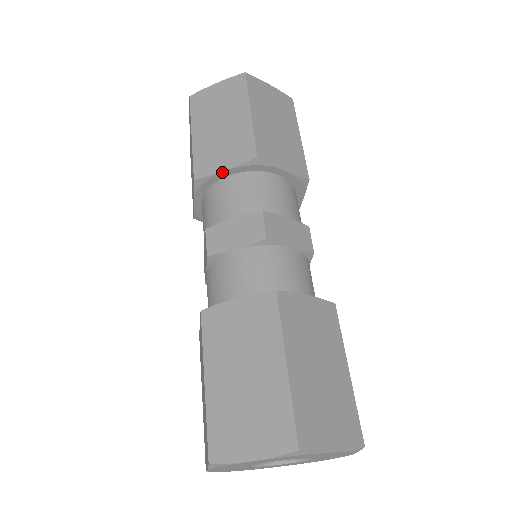
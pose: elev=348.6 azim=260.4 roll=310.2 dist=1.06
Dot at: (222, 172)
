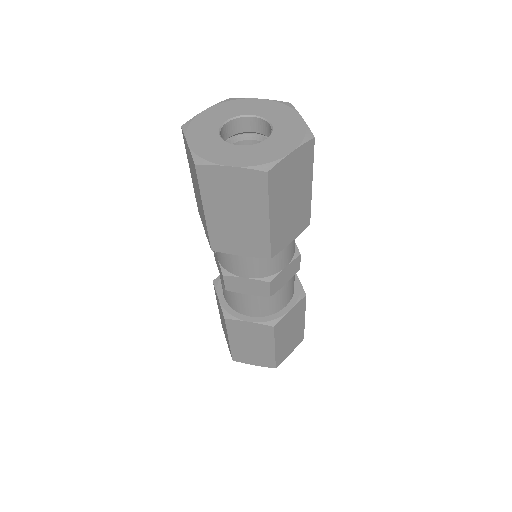
Dot at: (238, 255)
